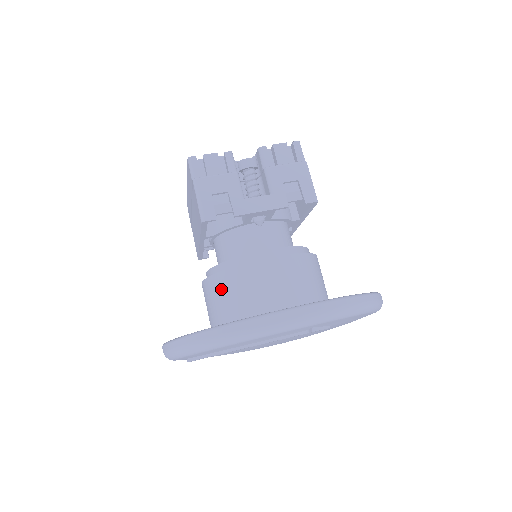
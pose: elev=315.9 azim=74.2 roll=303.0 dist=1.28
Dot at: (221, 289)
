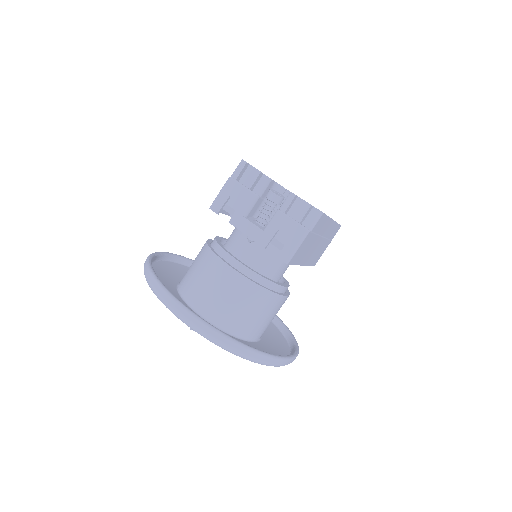
Dot at: (200, 255)
